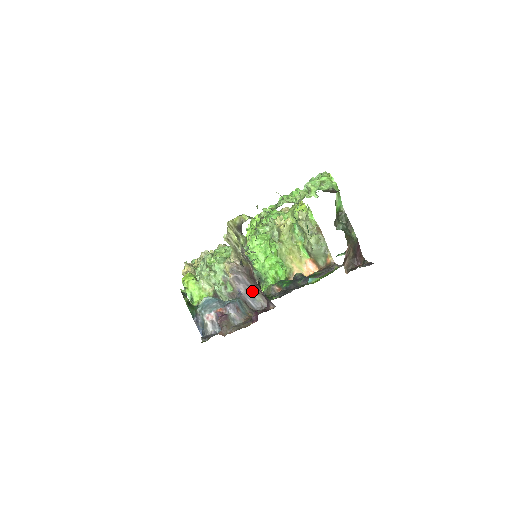
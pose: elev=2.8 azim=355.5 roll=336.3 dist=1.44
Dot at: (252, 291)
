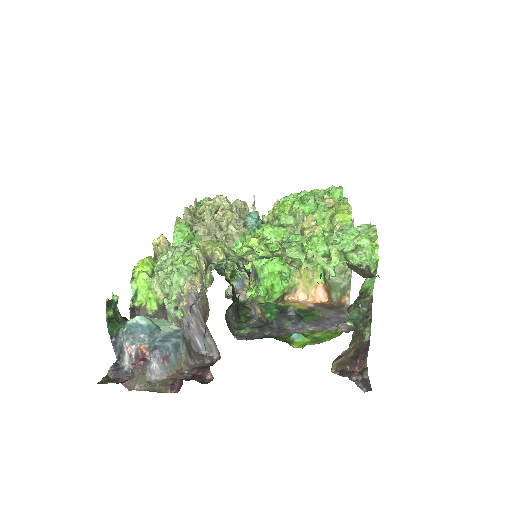
Dot at: occluded
